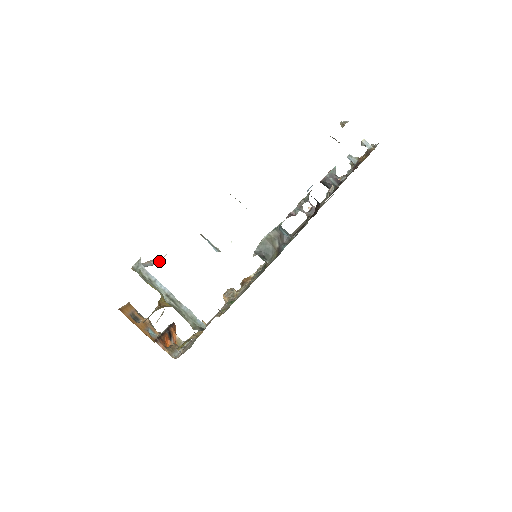
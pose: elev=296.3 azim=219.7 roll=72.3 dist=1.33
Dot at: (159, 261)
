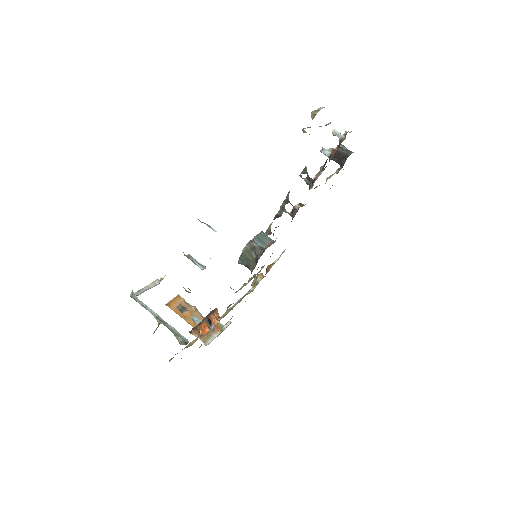
Dot at: (161, 280)
